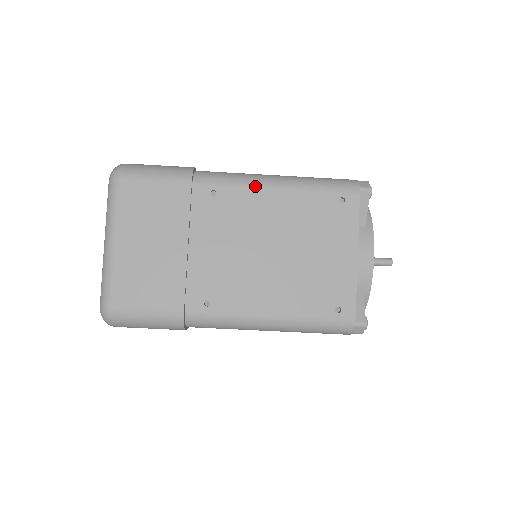
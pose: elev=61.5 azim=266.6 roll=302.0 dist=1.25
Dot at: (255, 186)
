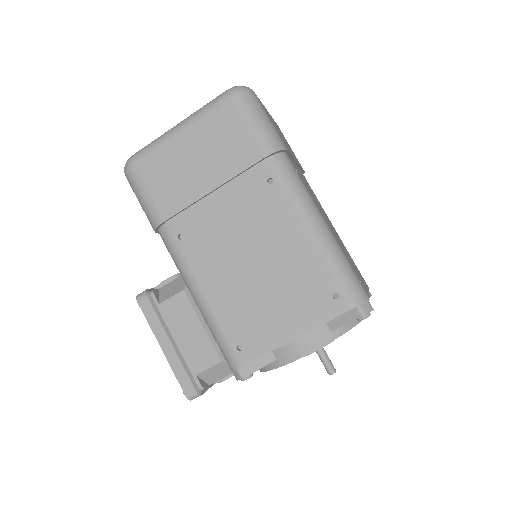
Dot at: occluded
